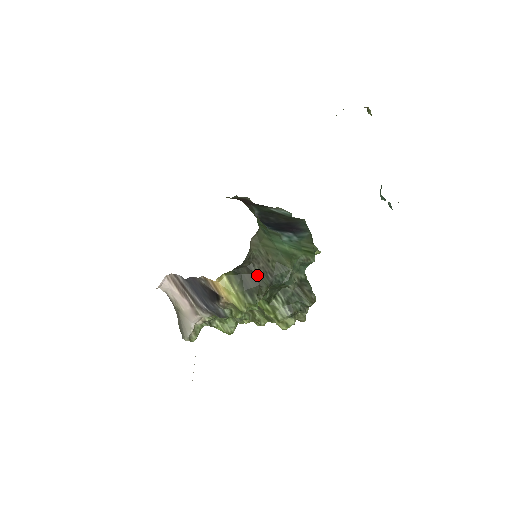
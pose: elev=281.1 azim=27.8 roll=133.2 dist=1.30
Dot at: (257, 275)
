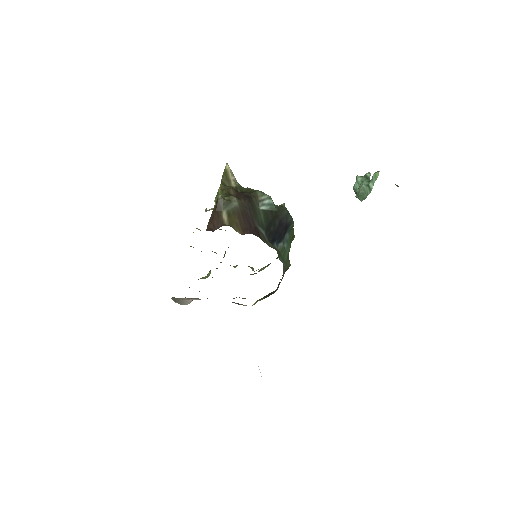
Dot at: occluded
